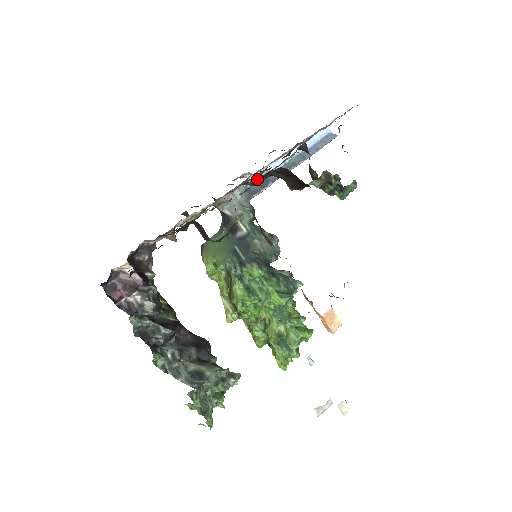
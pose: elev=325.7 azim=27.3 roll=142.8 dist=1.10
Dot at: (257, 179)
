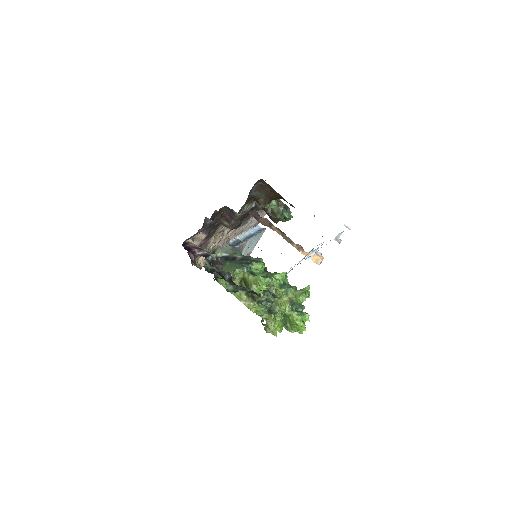
Dot at: (242, 211)
